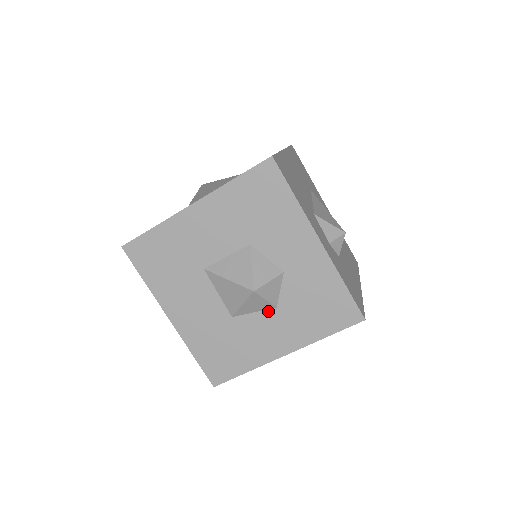
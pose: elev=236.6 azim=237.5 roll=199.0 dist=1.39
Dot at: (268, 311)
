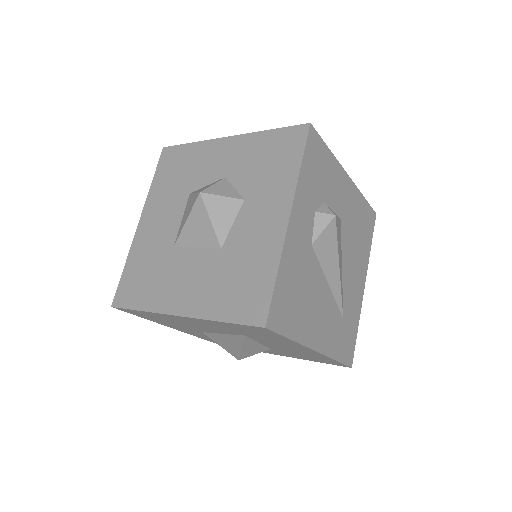
Dot at: (241, 210)
